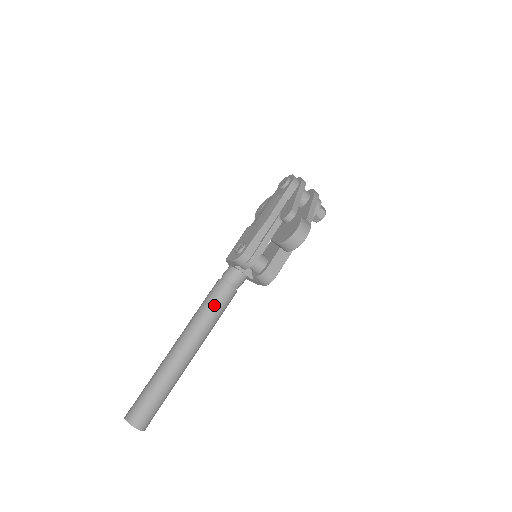
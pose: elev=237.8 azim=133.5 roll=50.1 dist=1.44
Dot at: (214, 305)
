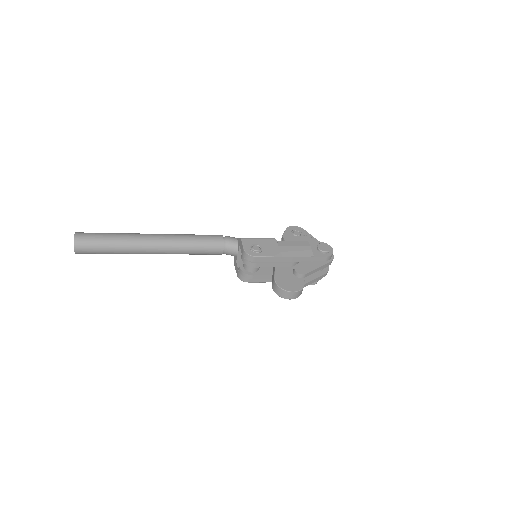
Dot at: (201, 248)
